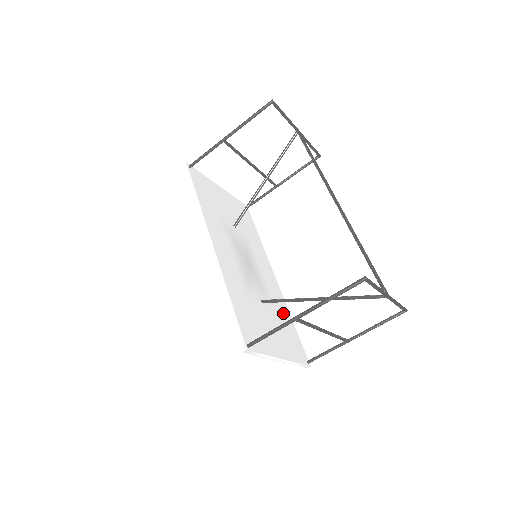
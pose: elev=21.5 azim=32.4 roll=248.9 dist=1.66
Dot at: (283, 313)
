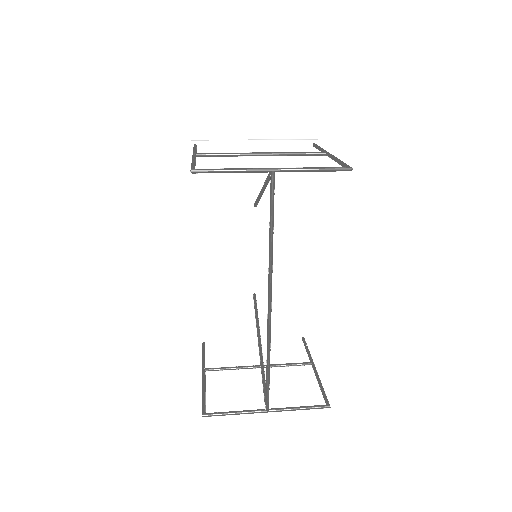
Dot at: (293, 295)
